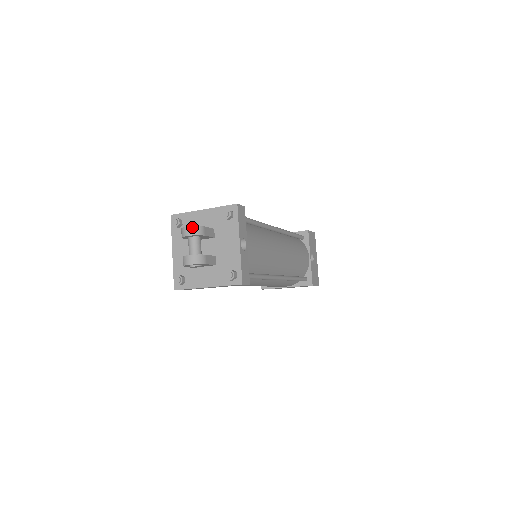
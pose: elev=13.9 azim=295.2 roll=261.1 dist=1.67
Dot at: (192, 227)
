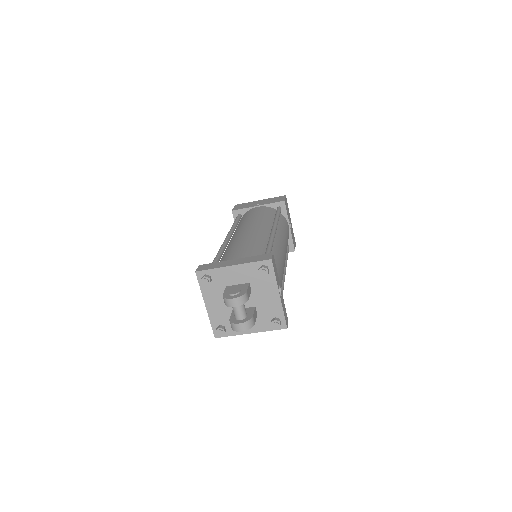
Dot at: (238, 298)
